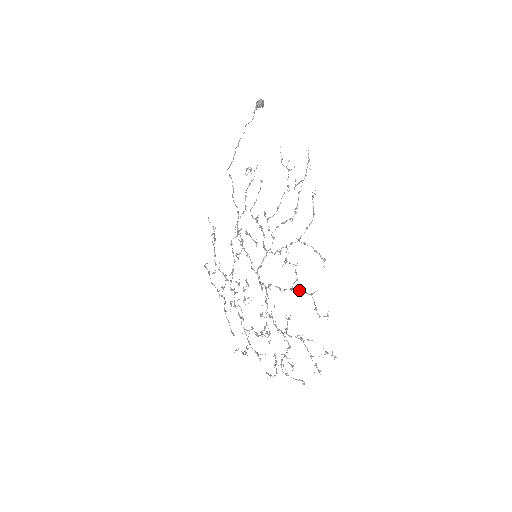
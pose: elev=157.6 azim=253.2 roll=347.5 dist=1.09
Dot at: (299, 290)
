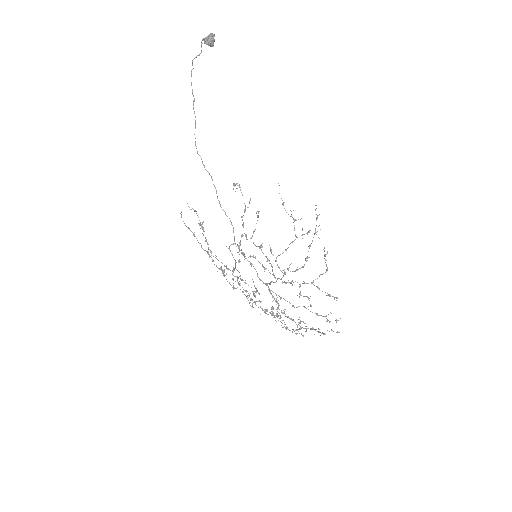
Dot at: occluded
